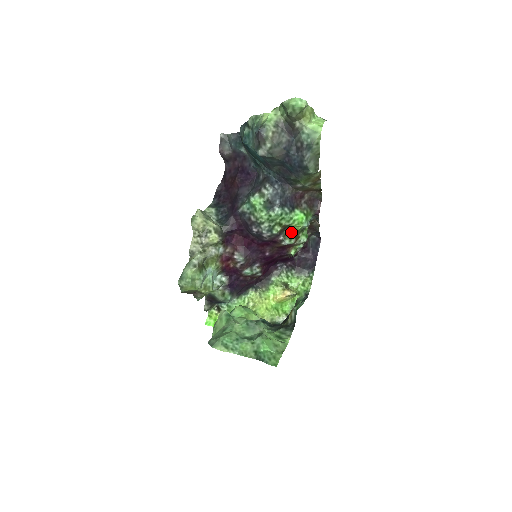
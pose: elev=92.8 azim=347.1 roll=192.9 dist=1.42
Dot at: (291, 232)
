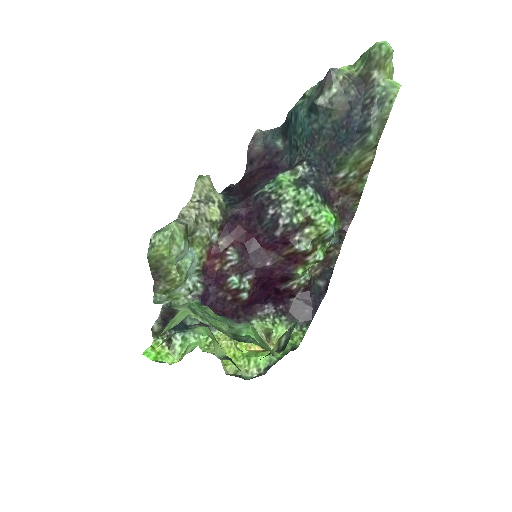
Dot at: (312, 233)
